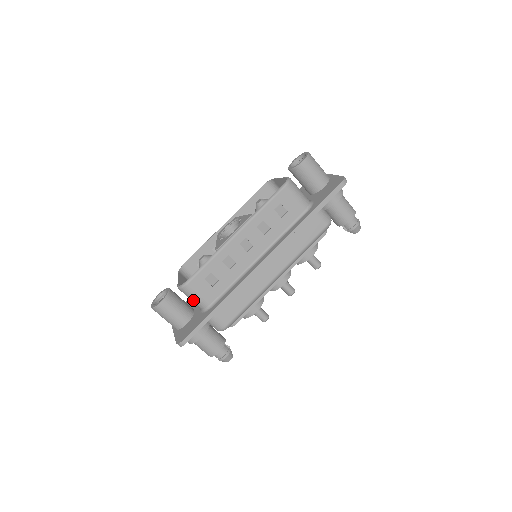
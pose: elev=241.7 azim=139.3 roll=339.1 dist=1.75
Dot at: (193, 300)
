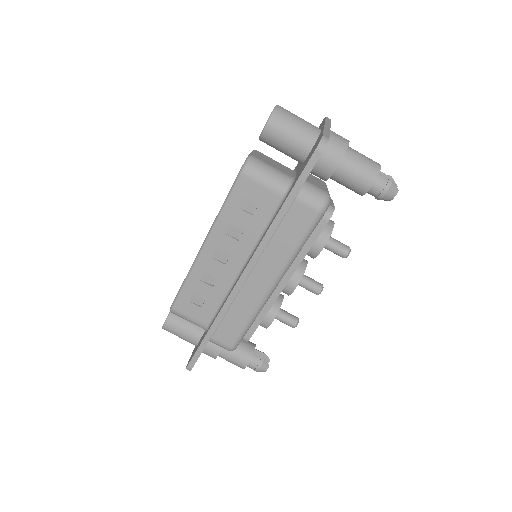
Dot at: (189, 321)
